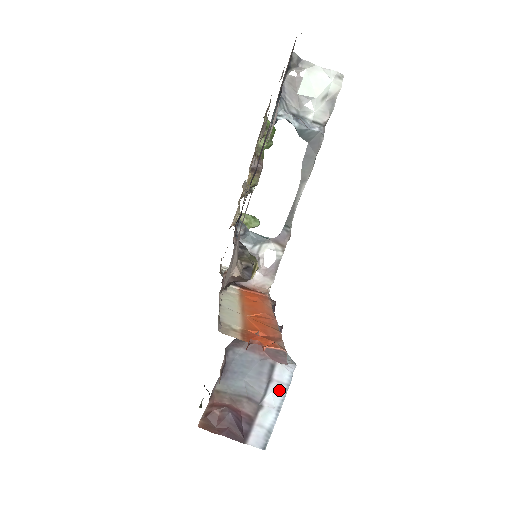
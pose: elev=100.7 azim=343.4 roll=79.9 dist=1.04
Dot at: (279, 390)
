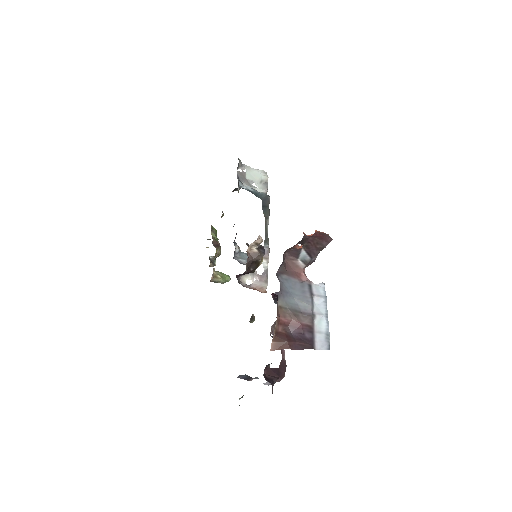
Dot at: (321, 302)
